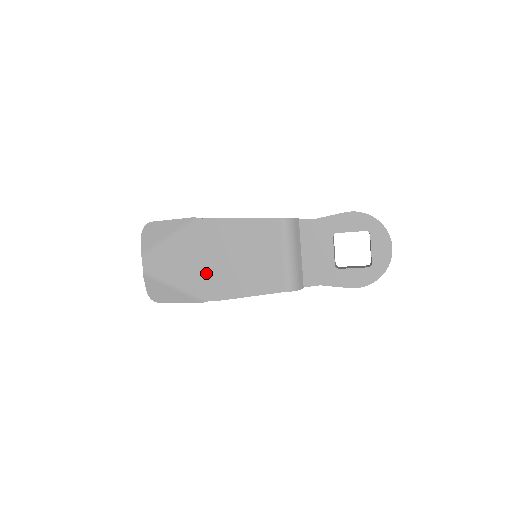
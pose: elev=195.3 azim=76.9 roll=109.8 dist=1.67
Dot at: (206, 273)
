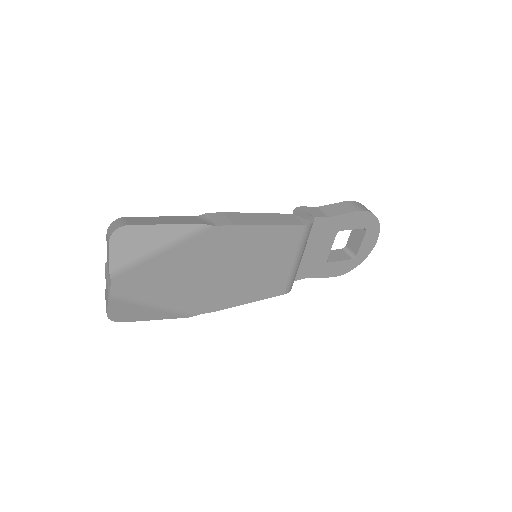
Dot at: (203, 287)
